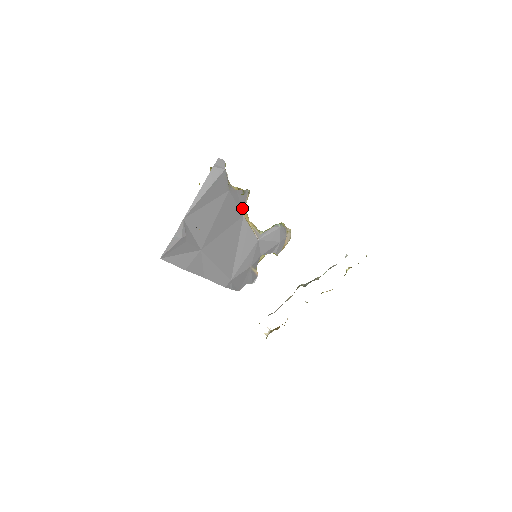
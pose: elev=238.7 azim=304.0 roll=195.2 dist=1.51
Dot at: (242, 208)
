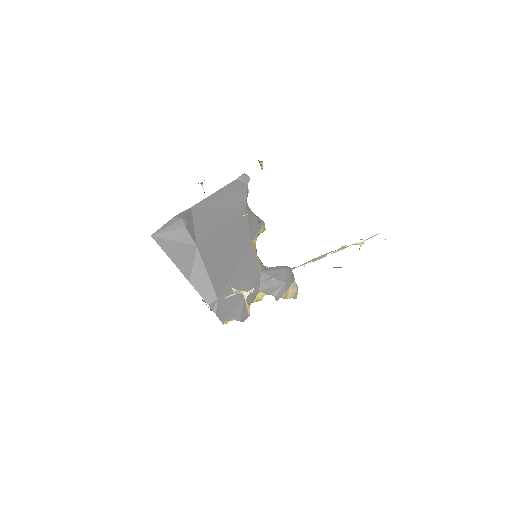
Dot at: (253, 235)
